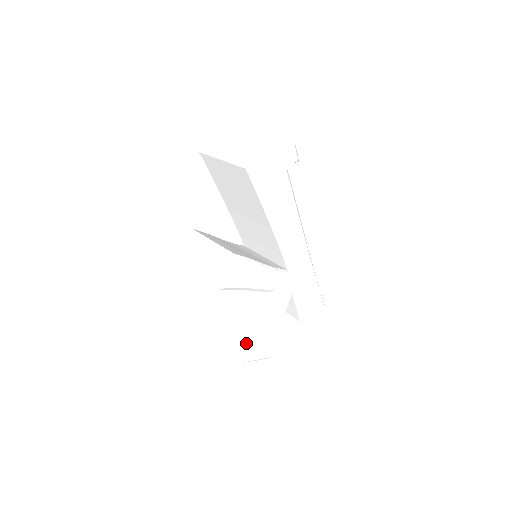
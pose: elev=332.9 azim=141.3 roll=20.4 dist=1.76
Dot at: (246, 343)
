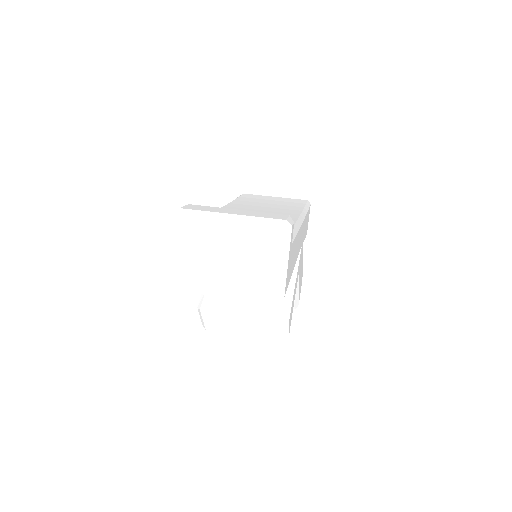
Dot at: occluded
